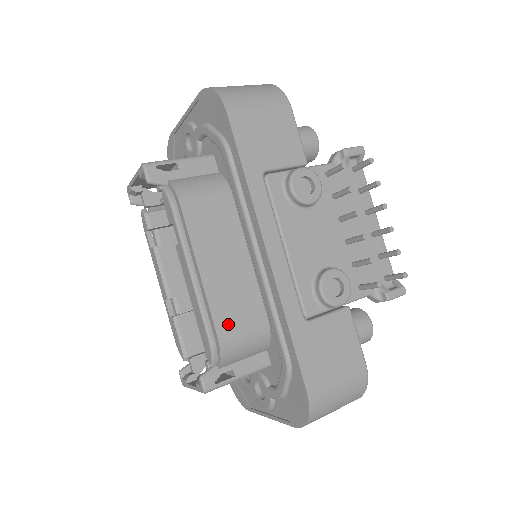
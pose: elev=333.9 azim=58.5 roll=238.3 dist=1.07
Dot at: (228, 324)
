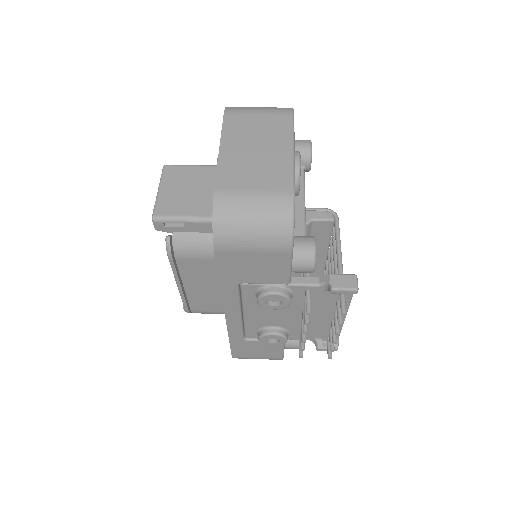
Dot at: (200, 308)
